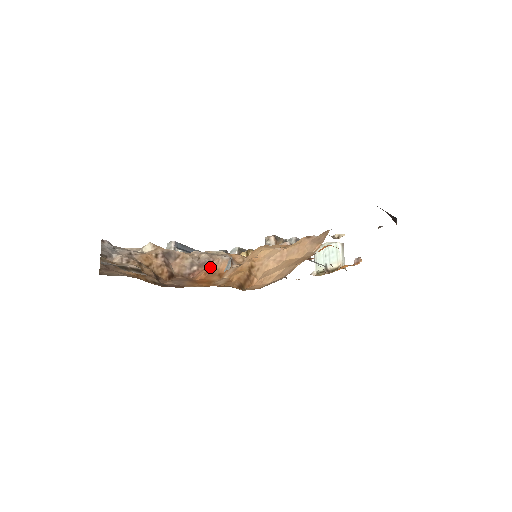
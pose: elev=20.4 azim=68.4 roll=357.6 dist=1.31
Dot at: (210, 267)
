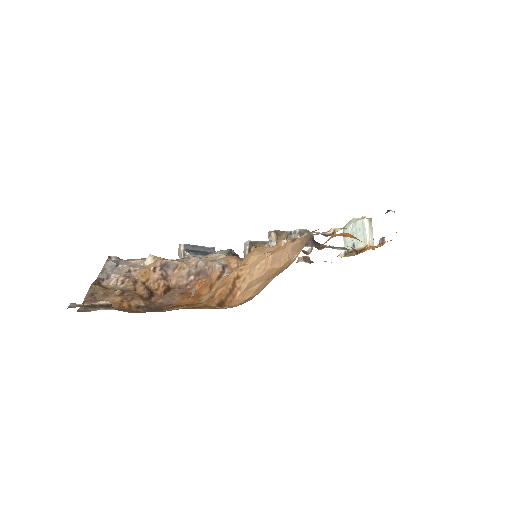
Dot at: (206, 275)
